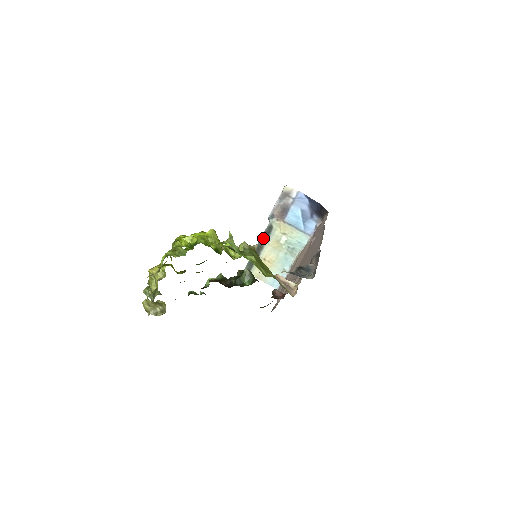
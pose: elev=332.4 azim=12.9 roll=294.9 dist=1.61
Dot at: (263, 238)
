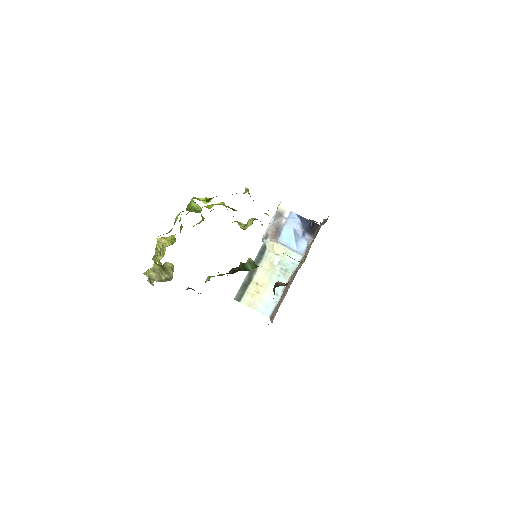
Dot at: (257, 259)
